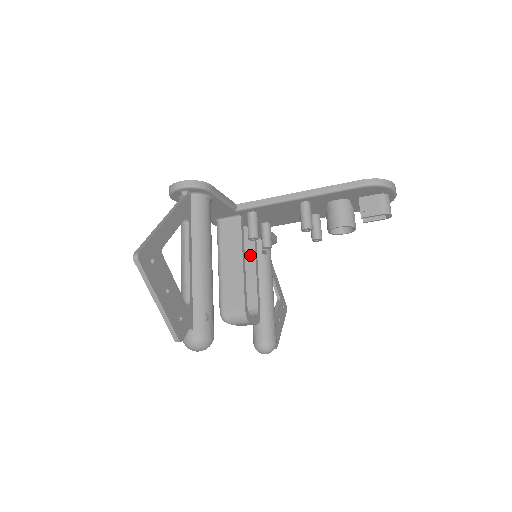
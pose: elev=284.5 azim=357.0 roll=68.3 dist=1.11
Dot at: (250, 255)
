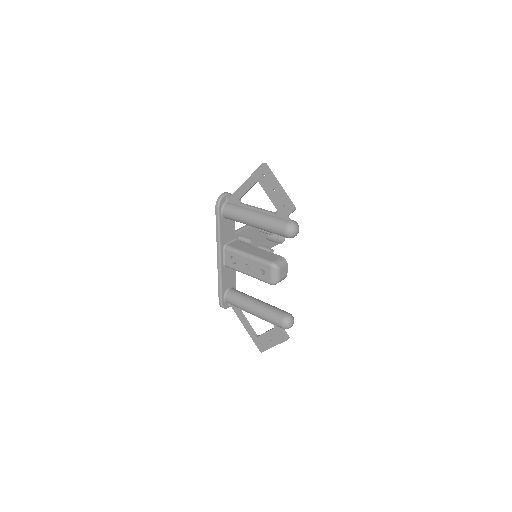
Dot at: occluded
